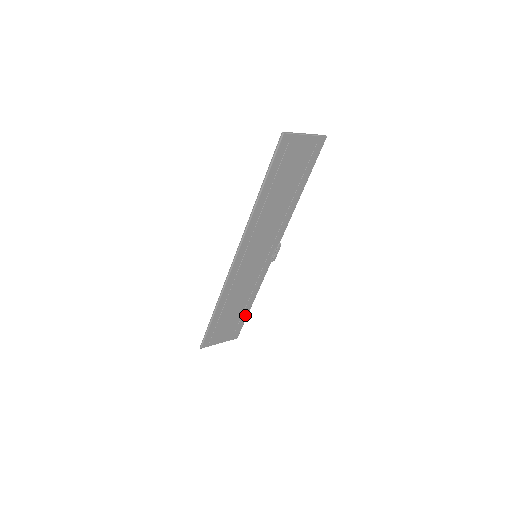
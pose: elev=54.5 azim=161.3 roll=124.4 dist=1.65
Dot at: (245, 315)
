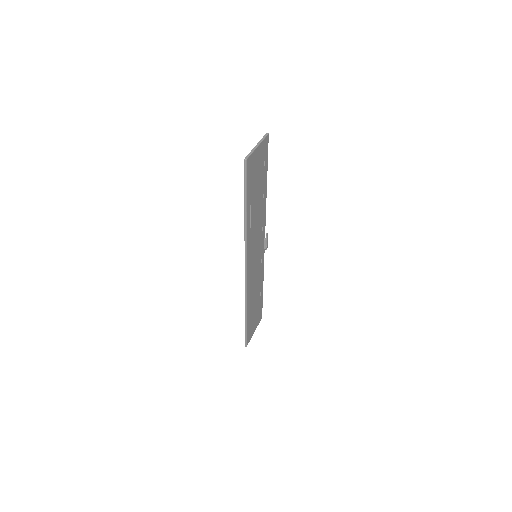
Dot at: (261, 299)
